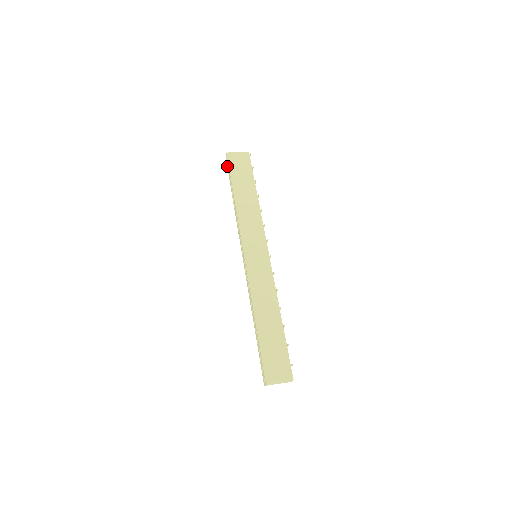
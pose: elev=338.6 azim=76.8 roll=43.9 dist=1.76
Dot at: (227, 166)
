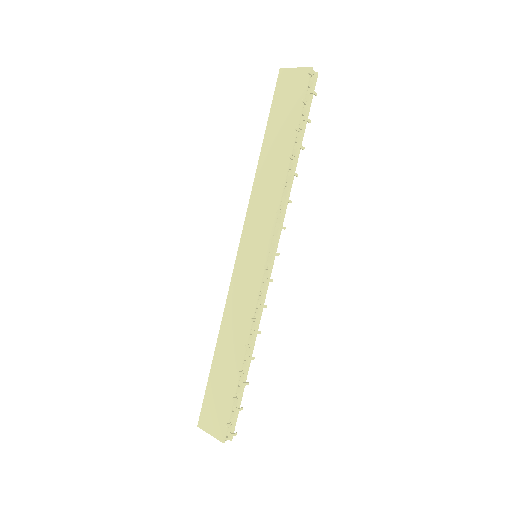
Dot at: occluded
